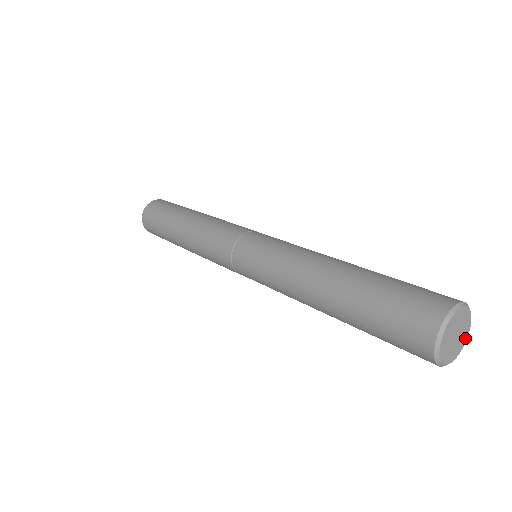
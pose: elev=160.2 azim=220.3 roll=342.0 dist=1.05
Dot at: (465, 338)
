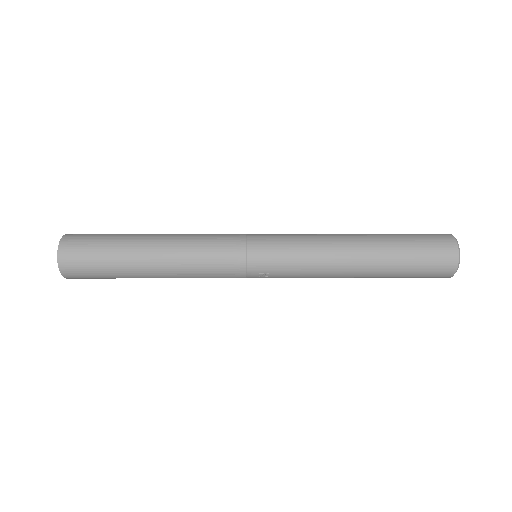
Dot at: occluded
